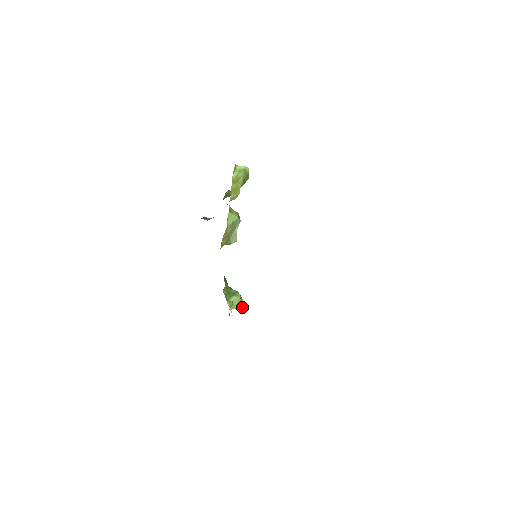
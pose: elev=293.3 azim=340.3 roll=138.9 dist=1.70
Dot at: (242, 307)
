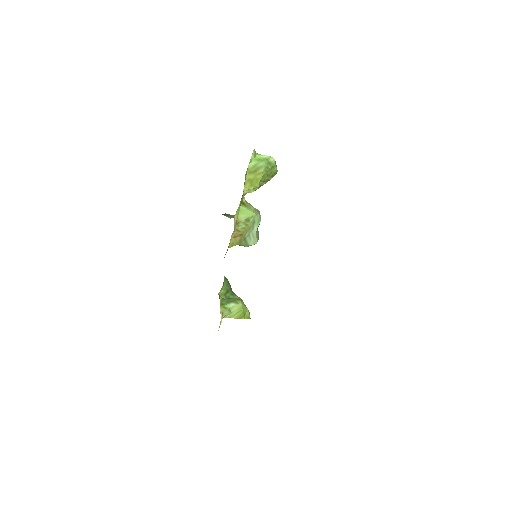
Dot at: (245, 318)
